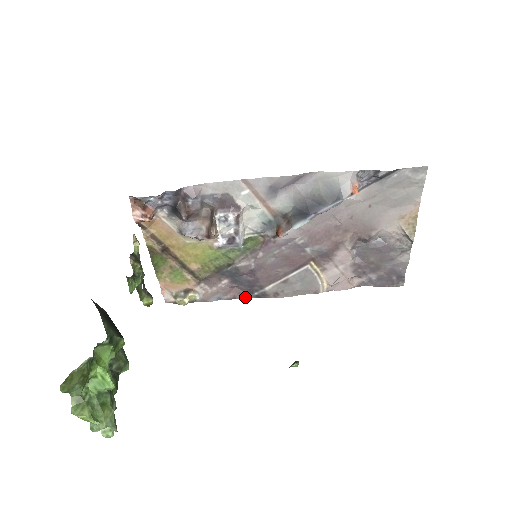
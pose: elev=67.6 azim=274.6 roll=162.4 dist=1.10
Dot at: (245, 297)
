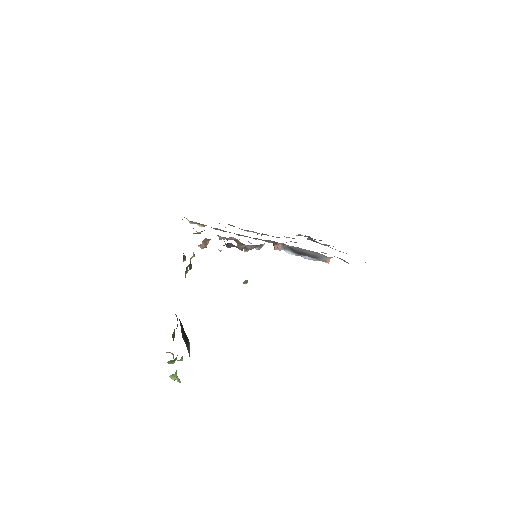
Dot at: occluded
